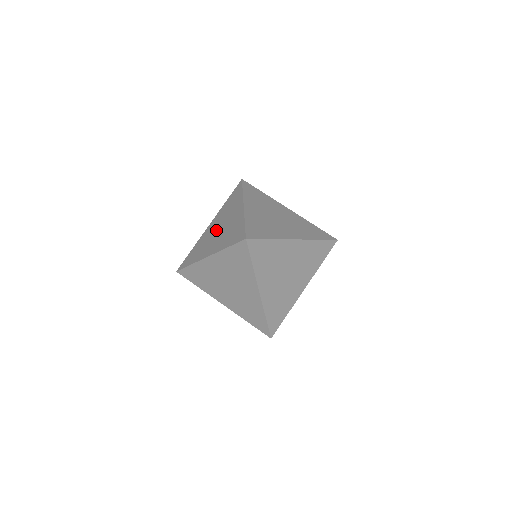
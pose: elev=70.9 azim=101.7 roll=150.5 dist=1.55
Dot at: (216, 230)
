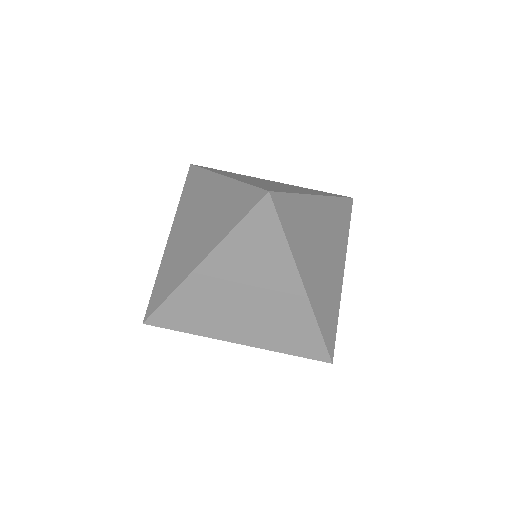
Dot at: occluded
